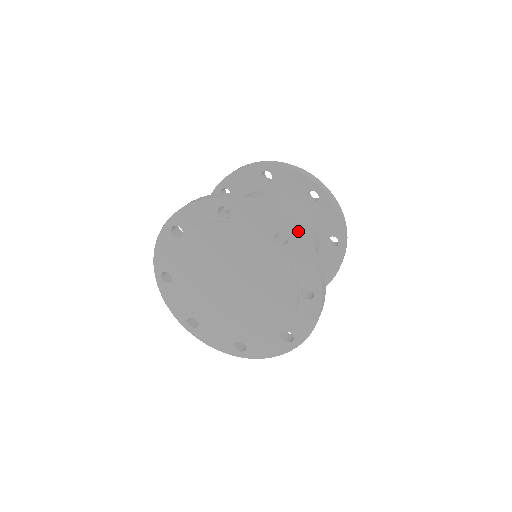
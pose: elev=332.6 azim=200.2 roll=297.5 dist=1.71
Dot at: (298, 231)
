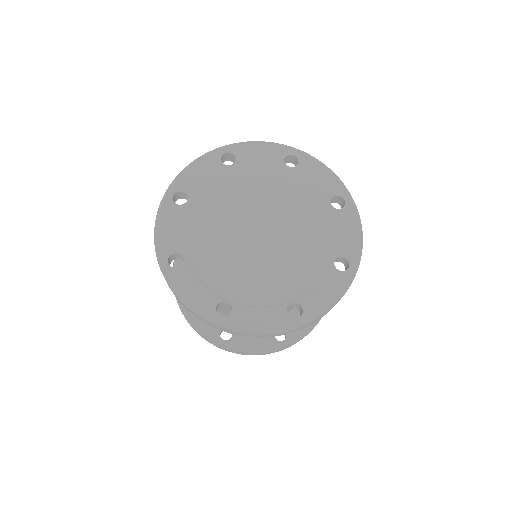
Dot at: occluded
